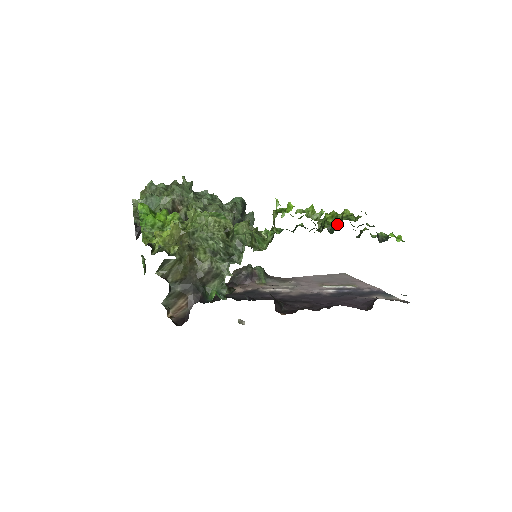
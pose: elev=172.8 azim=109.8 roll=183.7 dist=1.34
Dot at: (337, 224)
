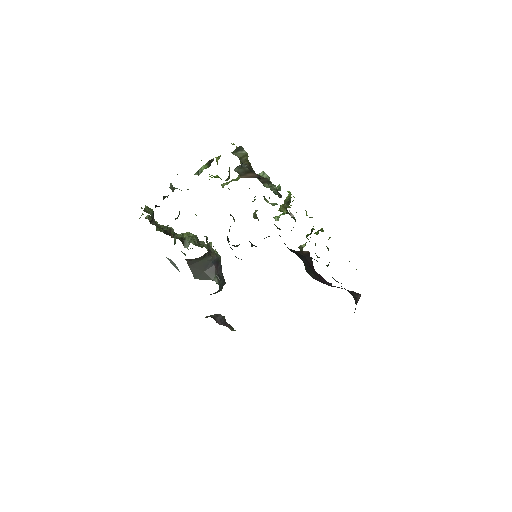
Dot at: (321, 229)
